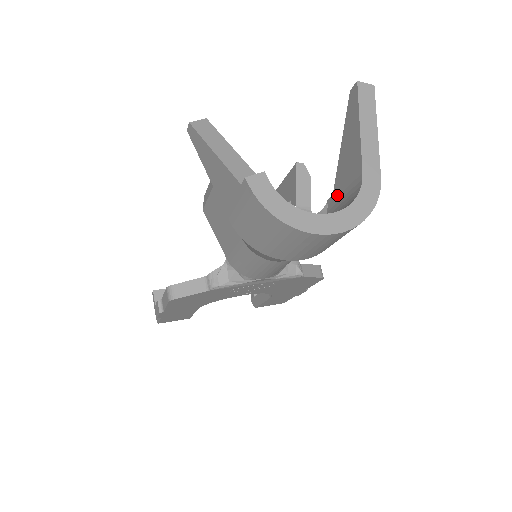
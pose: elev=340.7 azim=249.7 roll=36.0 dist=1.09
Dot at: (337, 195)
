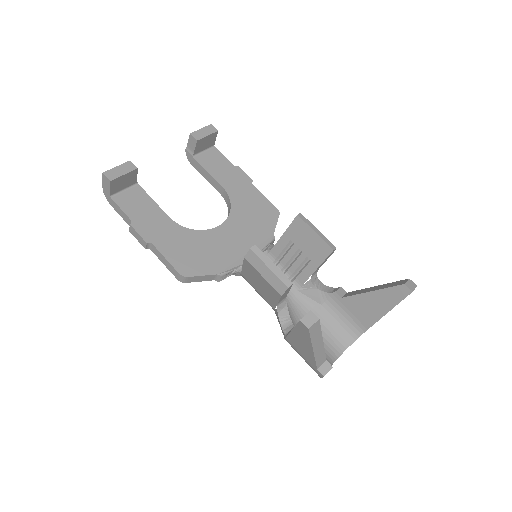
Dot at: (344, 305)
